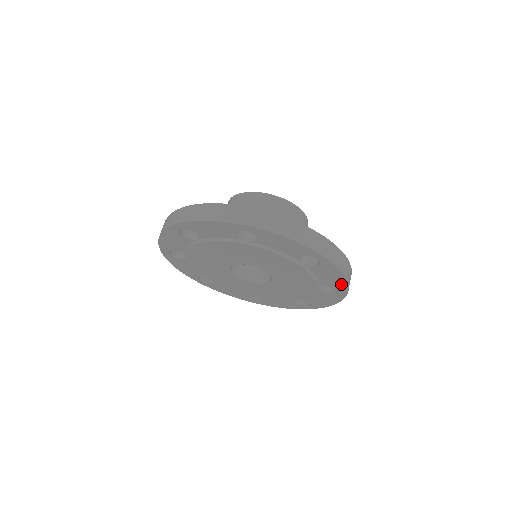
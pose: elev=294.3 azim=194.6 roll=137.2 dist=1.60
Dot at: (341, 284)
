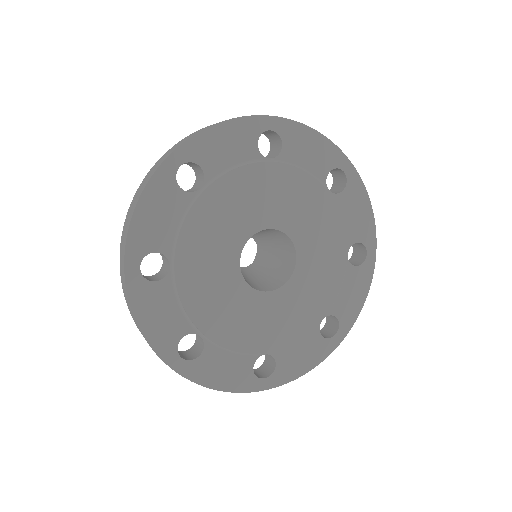
Dot at: (368, 228)
